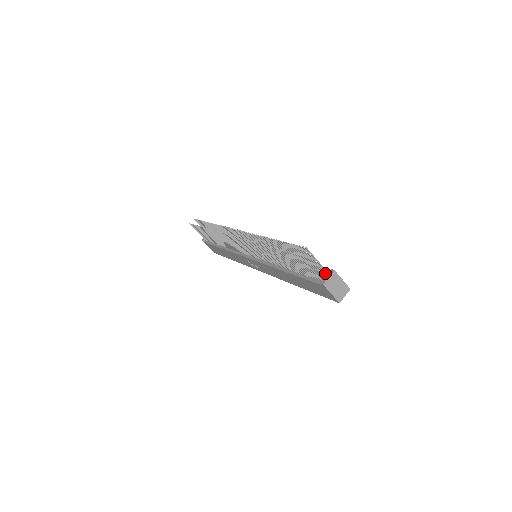
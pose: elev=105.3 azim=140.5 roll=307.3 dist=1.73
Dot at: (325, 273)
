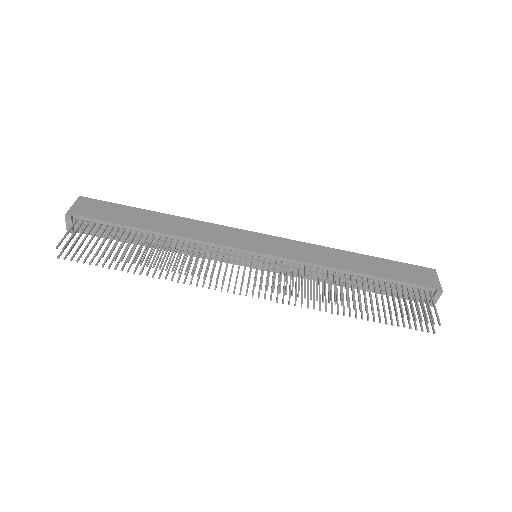
Dot at: (427, 292)
